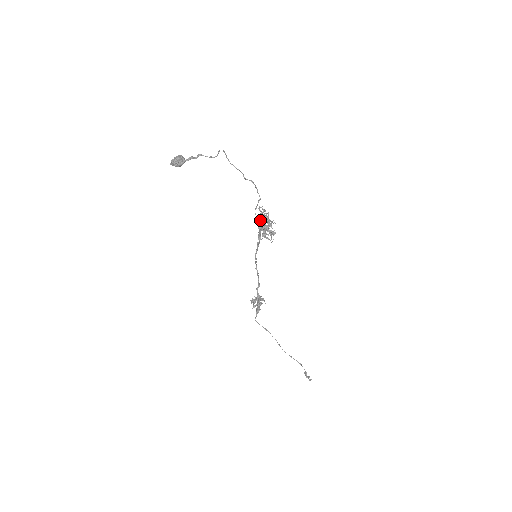
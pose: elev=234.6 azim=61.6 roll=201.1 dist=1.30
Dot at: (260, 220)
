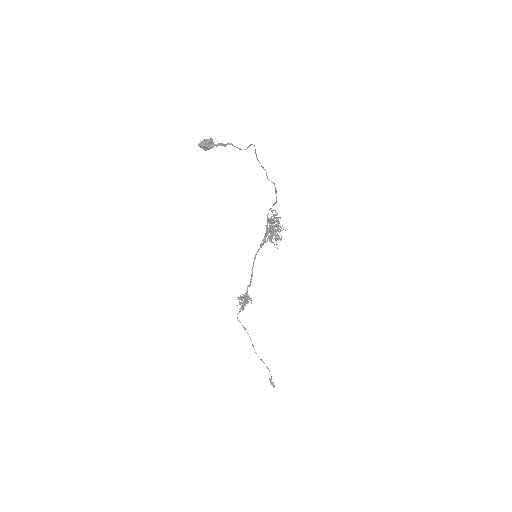
Dot at: (270, 223)
